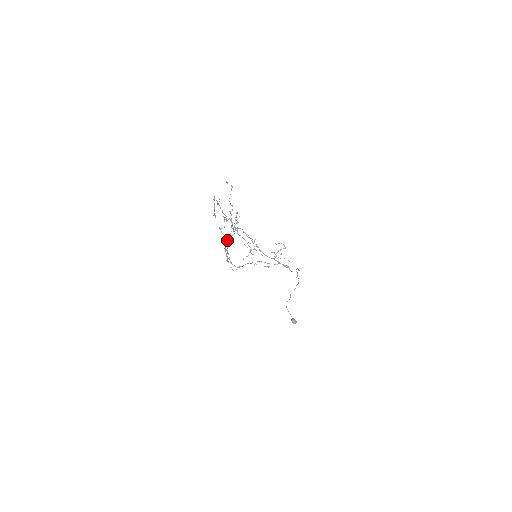
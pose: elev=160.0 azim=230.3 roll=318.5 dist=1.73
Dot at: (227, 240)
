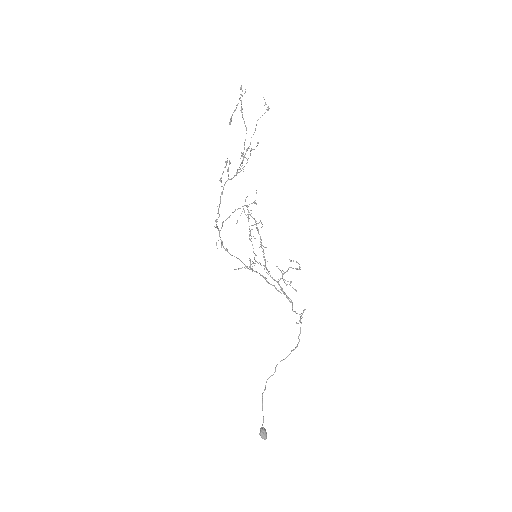
Dot at: occluded
